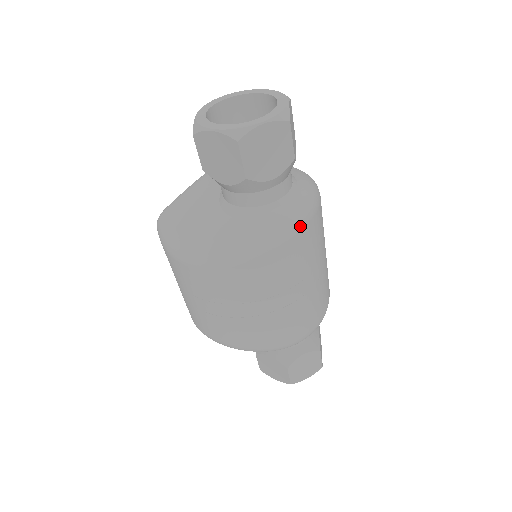
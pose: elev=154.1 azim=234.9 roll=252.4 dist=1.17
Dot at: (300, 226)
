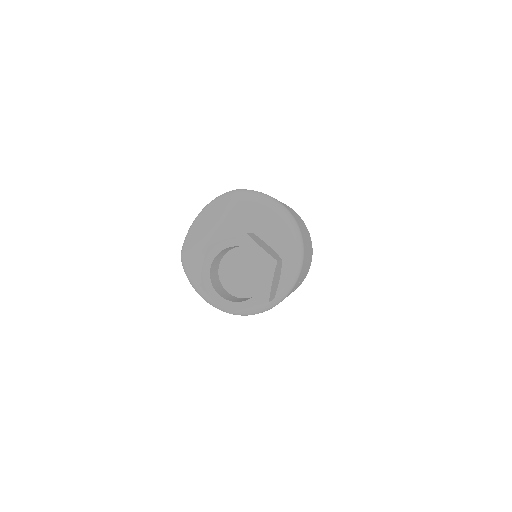
Dot at: (278, 303)
